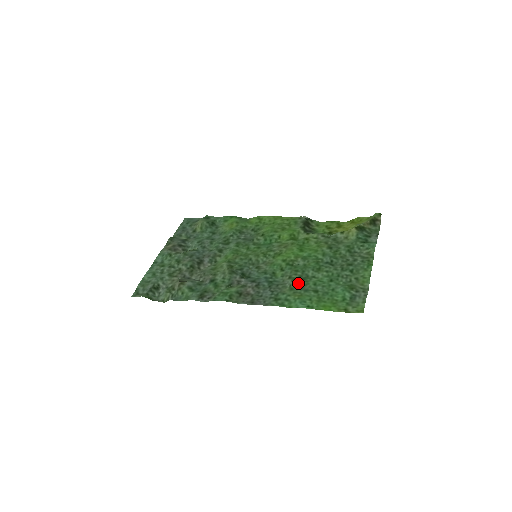
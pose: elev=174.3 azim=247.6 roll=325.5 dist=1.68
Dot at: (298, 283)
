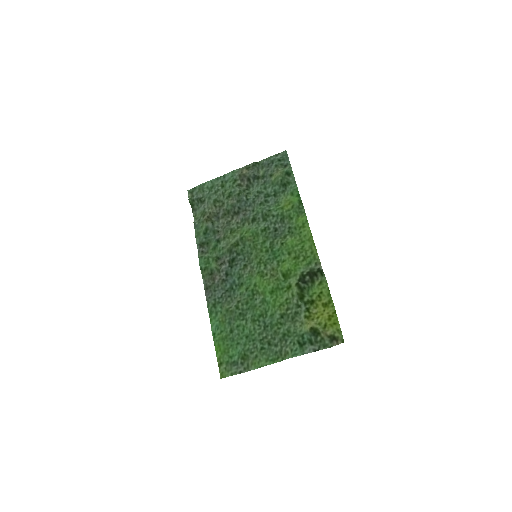
Dot at: (234, 312)
